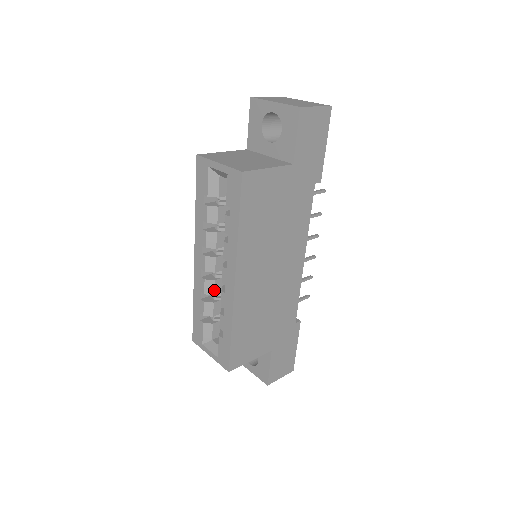
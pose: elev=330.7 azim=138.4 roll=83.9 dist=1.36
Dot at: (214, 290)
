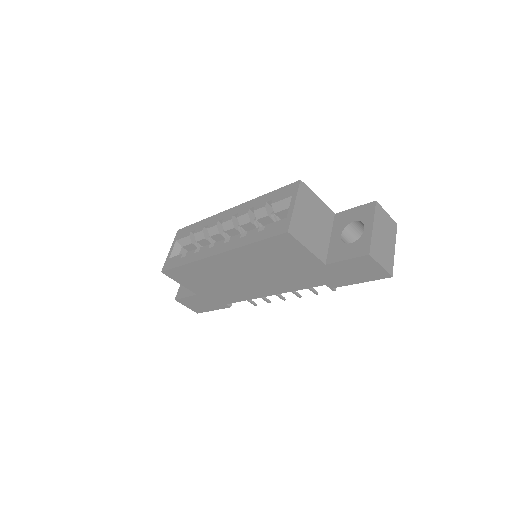
Dot at: (213, 235)
